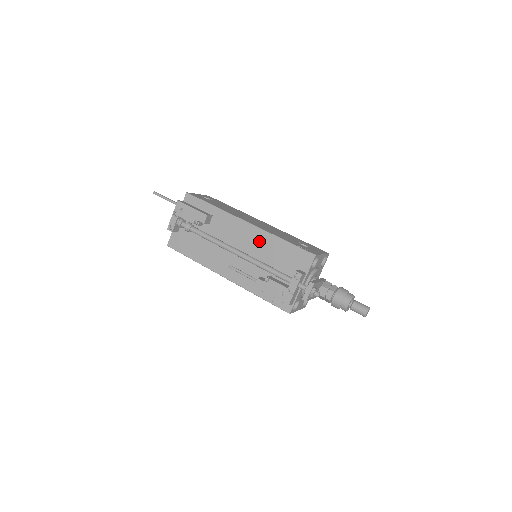
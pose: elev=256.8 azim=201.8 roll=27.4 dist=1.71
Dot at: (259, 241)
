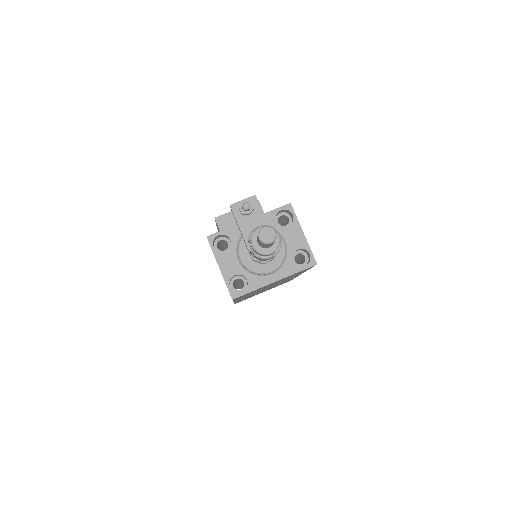
Dot at: occluded
